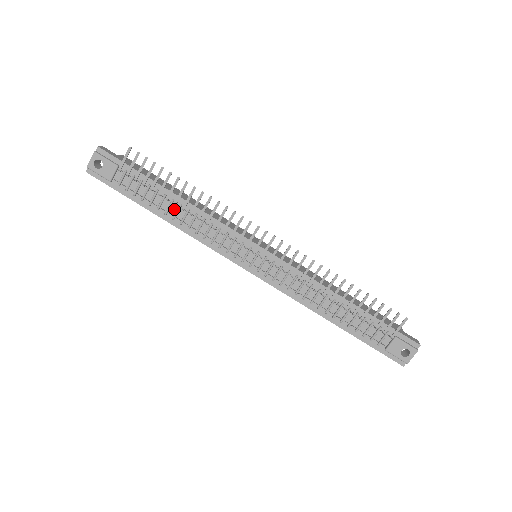
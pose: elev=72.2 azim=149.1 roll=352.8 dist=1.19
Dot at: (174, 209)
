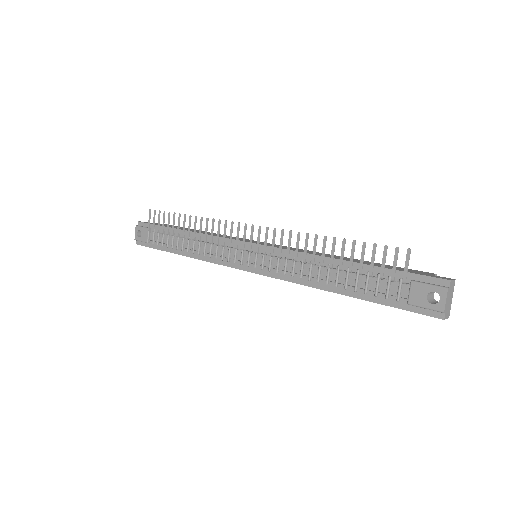
Dot at: (187, 243)
